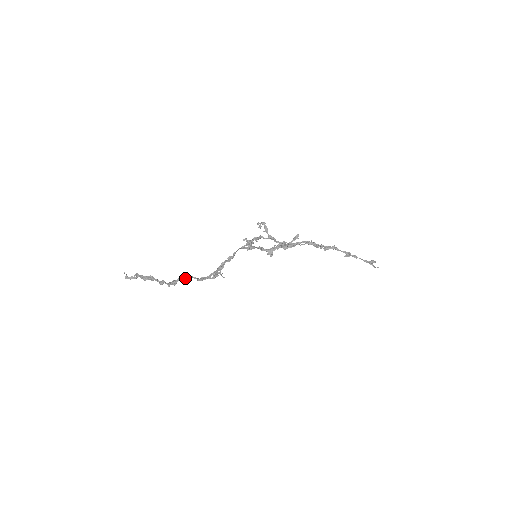
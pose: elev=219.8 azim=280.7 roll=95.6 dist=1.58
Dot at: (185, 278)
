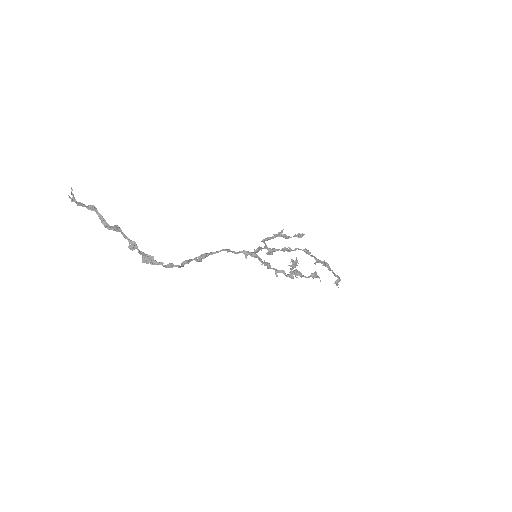
Dot at: (171, 267)
